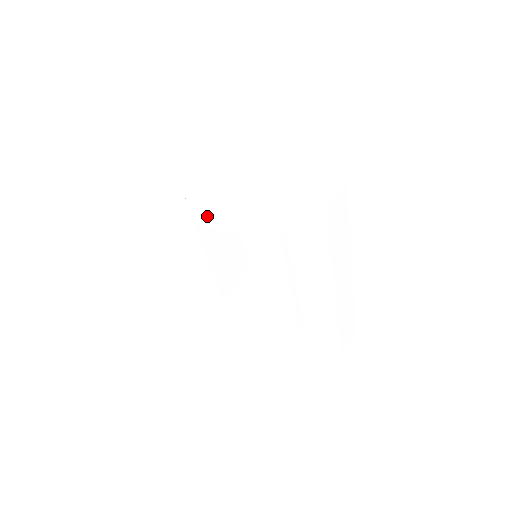
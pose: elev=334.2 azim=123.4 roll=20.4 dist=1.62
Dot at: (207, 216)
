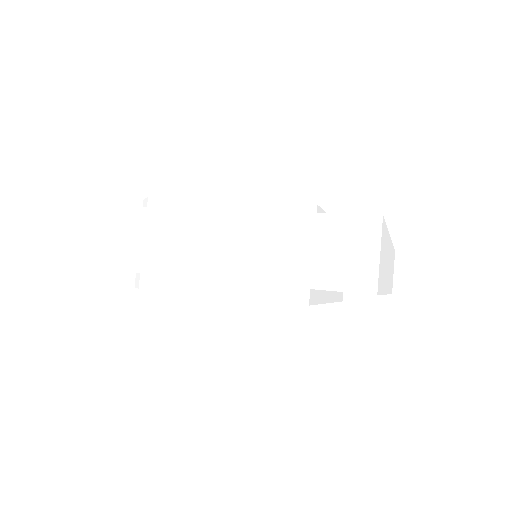
Dot at: occluded
